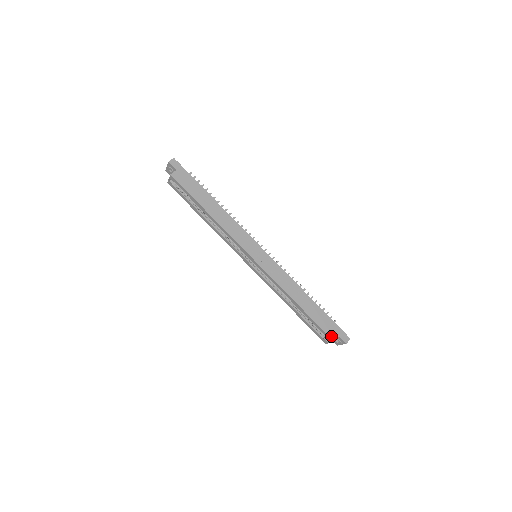
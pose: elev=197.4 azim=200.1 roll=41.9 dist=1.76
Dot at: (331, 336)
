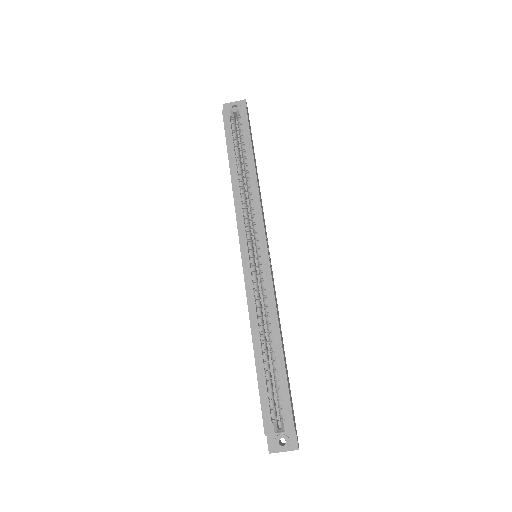
Dot at: occluded
